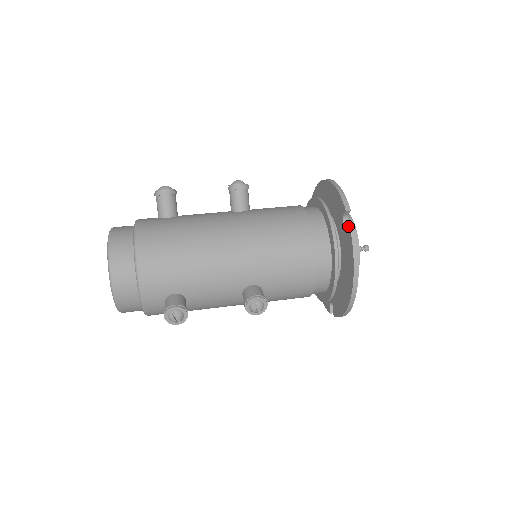
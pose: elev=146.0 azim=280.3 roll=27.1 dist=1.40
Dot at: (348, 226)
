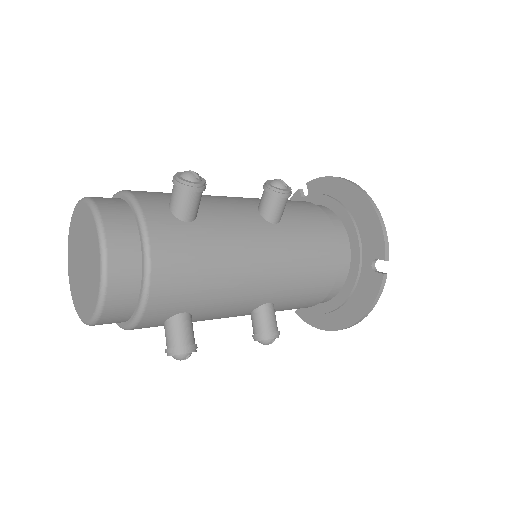
Dot at: (308, 185)
